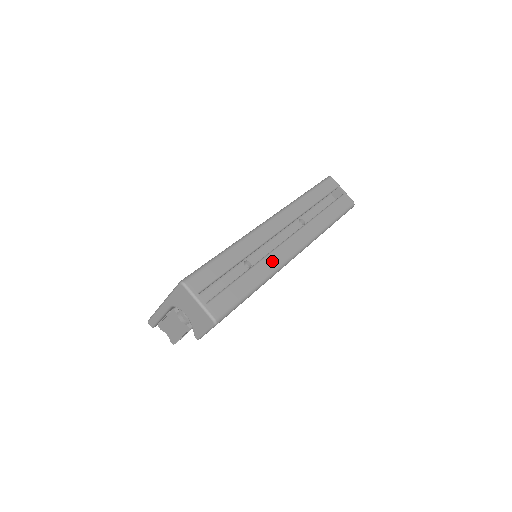
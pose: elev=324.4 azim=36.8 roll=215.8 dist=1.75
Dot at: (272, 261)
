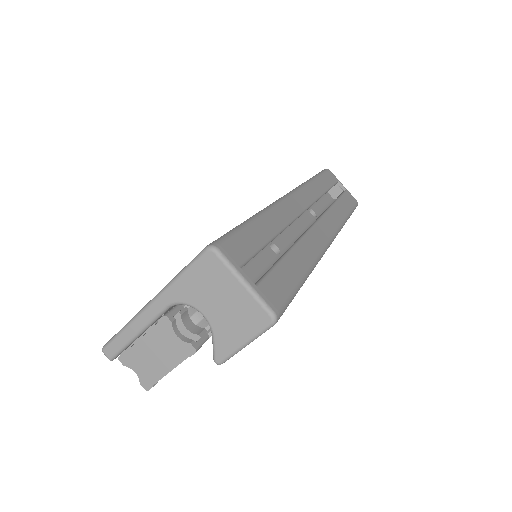
Dot at: (312, 244)
